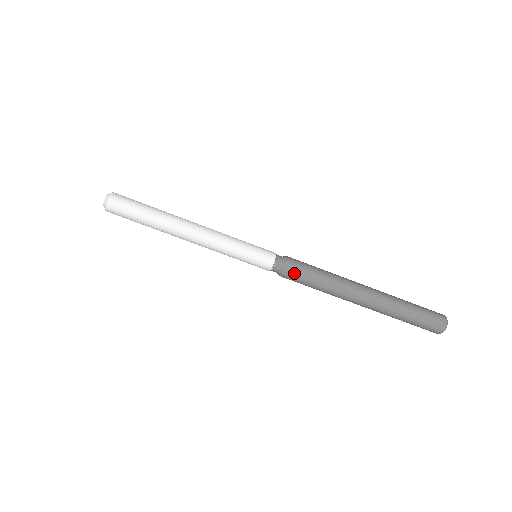
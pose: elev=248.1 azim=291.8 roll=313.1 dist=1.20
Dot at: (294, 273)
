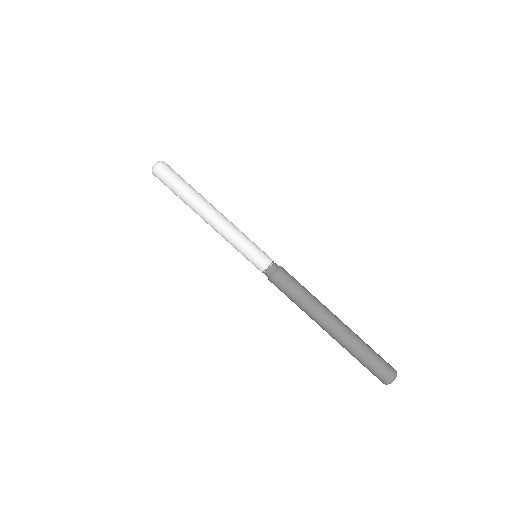
Dot at: (285, 277)
